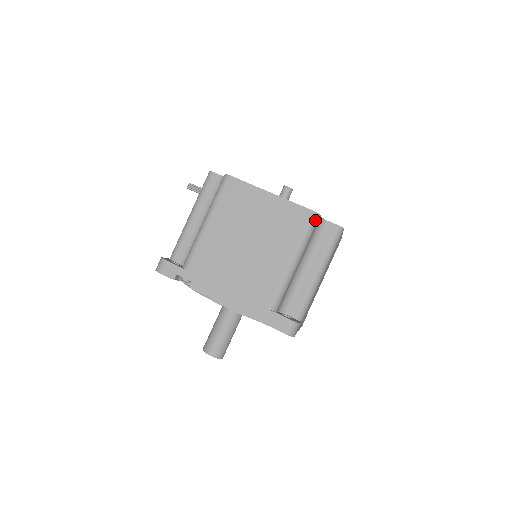
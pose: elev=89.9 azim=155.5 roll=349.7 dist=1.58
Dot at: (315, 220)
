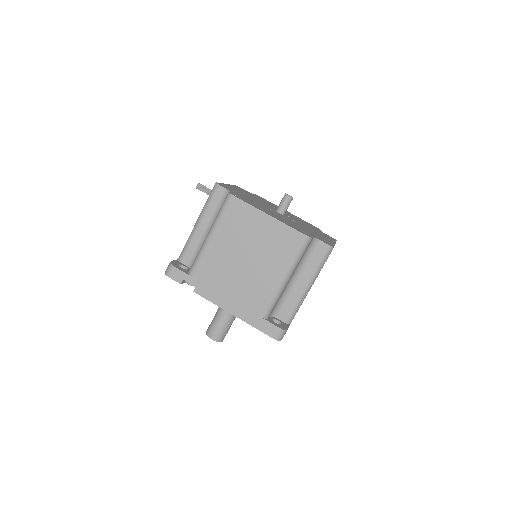
Dot at: (307, 243)
